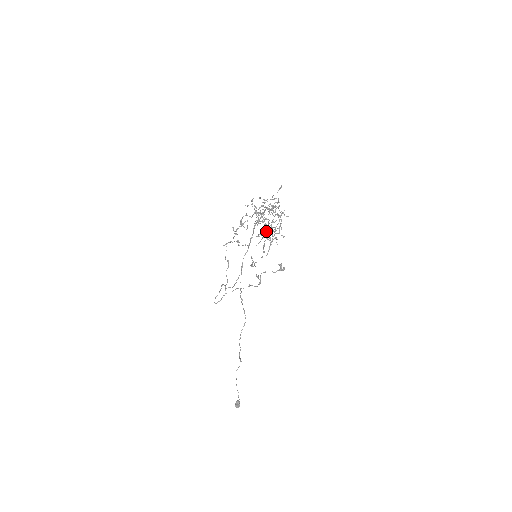
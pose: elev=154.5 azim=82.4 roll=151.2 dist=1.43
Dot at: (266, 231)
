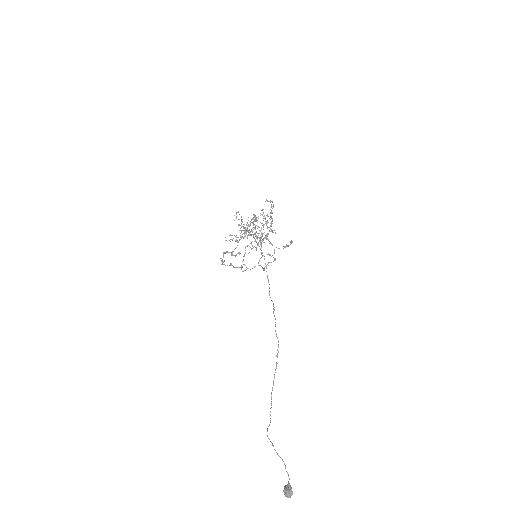
Dot at: (257, 238)
